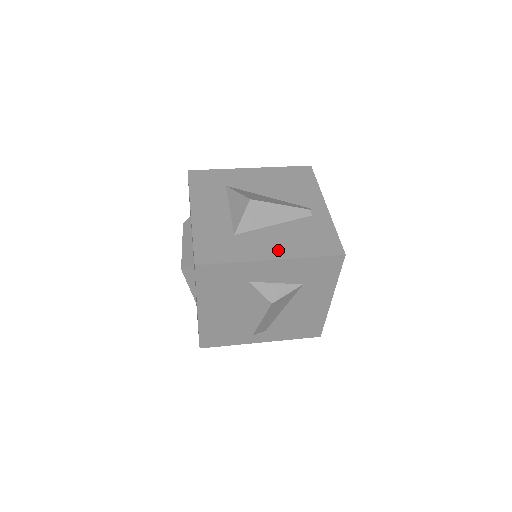
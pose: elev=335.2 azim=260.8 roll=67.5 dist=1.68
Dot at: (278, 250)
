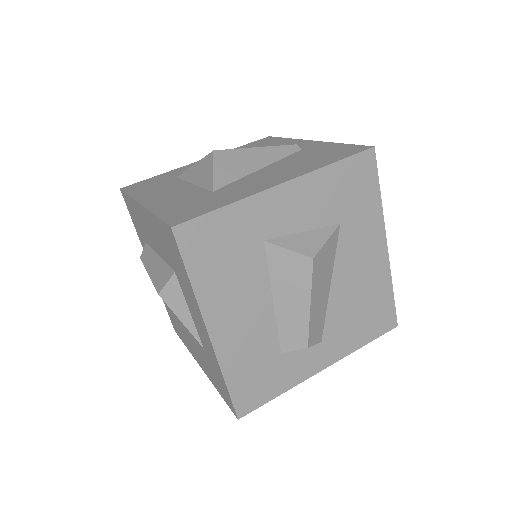
Dot at: (283, 176)
